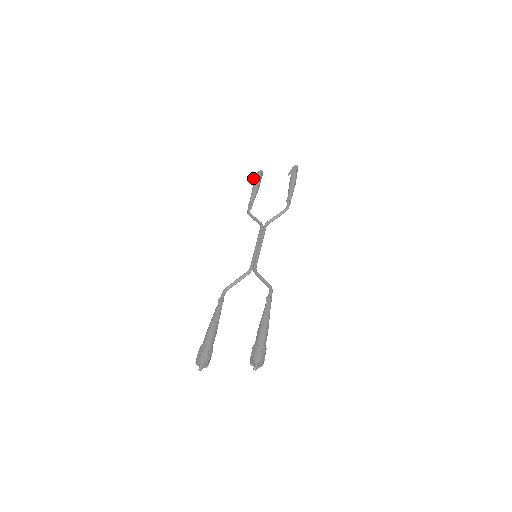
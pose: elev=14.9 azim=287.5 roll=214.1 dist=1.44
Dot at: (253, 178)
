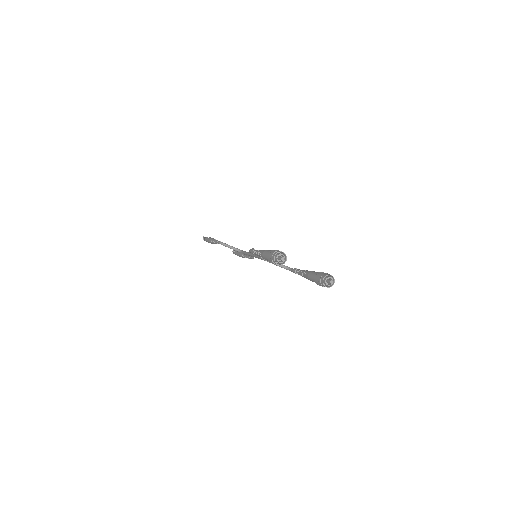
Dot at: (204, 237)
